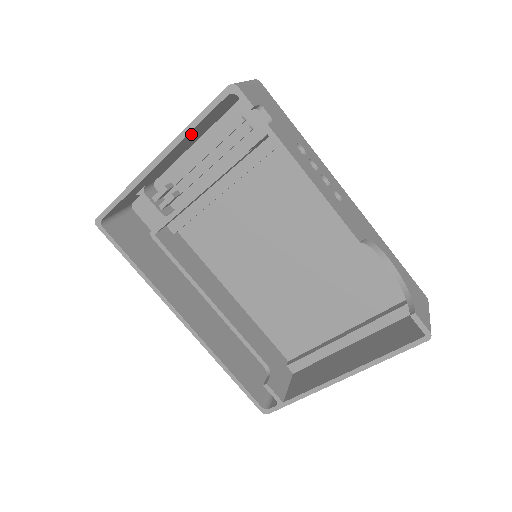
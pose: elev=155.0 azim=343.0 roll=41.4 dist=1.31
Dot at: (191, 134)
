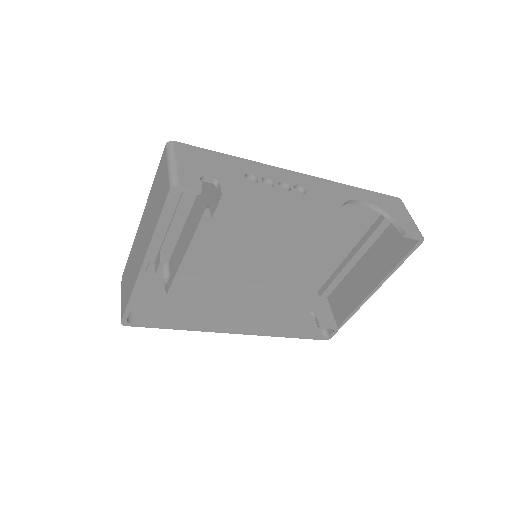
Dot at: occluded
